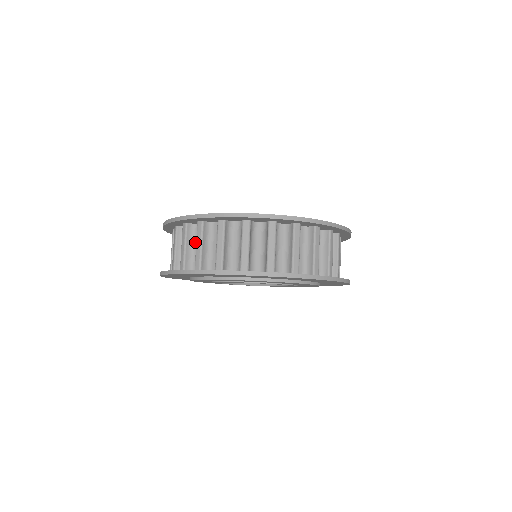
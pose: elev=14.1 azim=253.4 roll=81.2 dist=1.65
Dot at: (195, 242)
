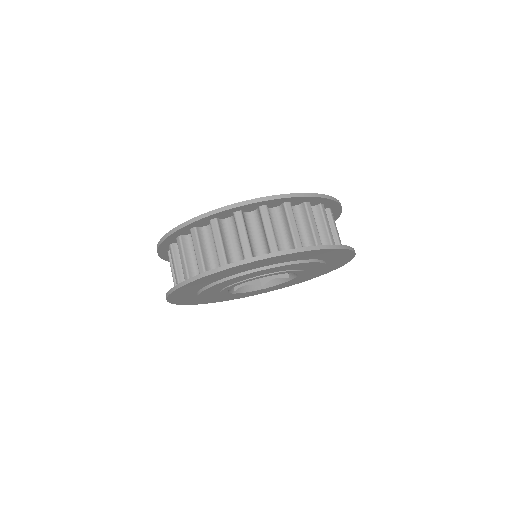
Dot at: occluded
